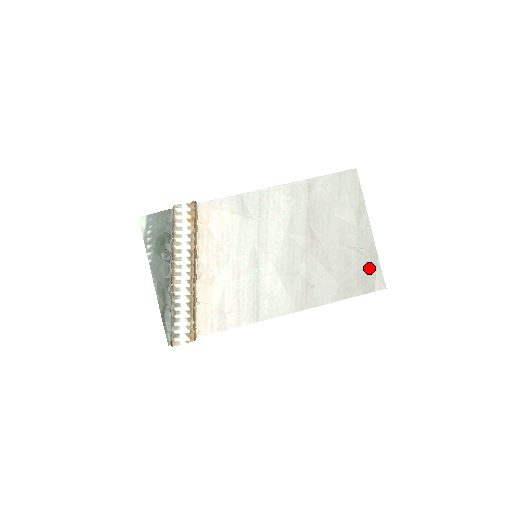
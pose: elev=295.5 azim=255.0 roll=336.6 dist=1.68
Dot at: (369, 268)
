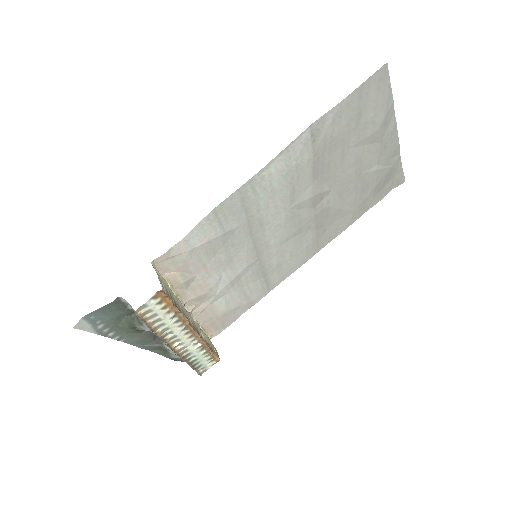
Dot at: (389, 175)
